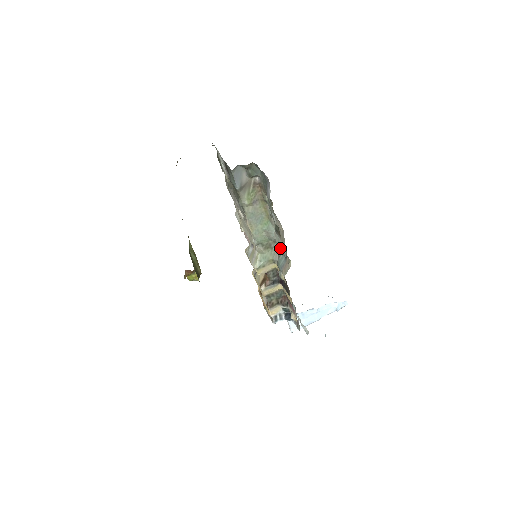
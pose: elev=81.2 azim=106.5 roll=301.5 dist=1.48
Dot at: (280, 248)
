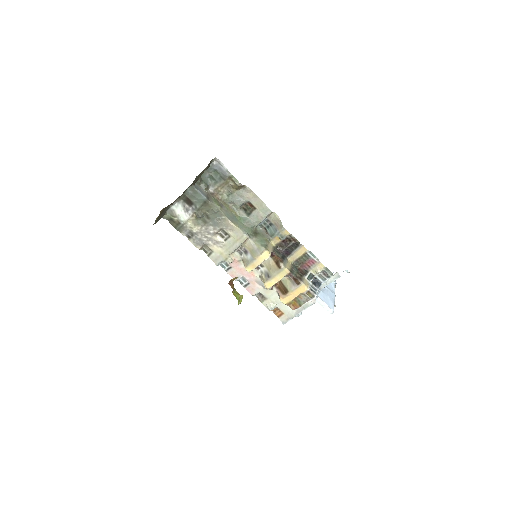
Dot at: (262, 217)
